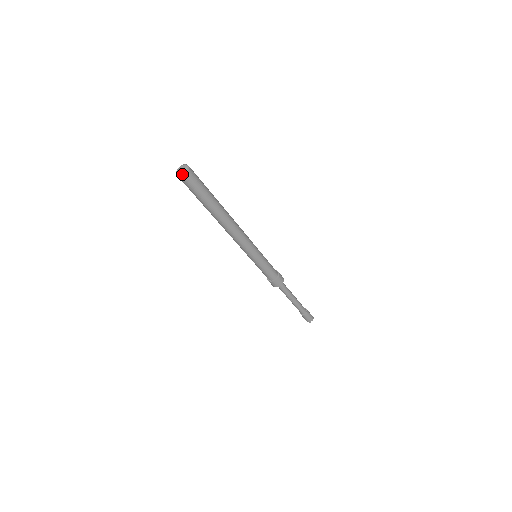
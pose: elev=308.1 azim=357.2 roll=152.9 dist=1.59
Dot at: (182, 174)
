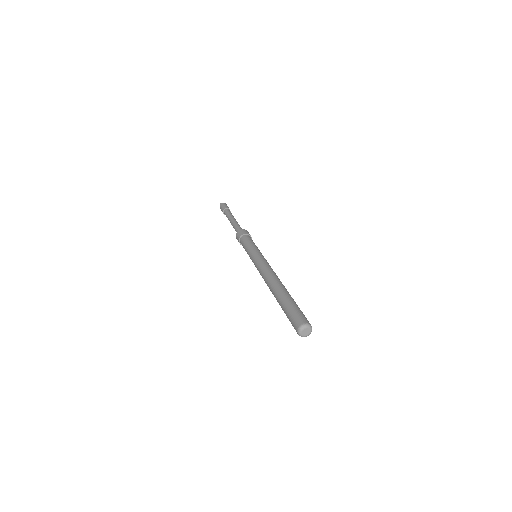
Dot at: occluded
